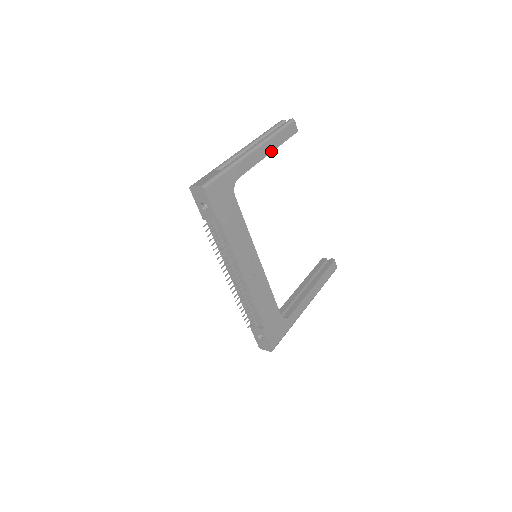
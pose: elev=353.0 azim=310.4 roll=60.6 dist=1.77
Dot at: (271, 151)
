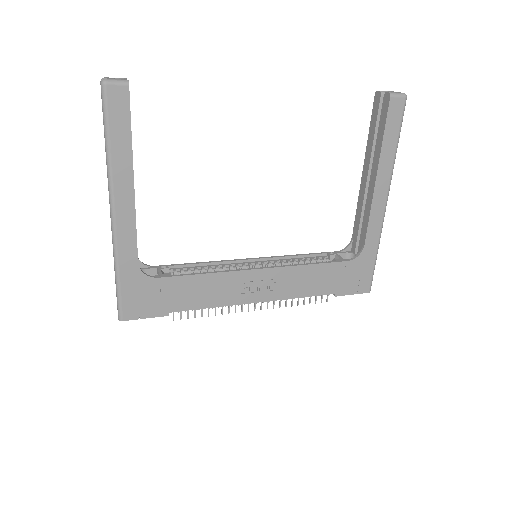
Dot at: (131, 177)
